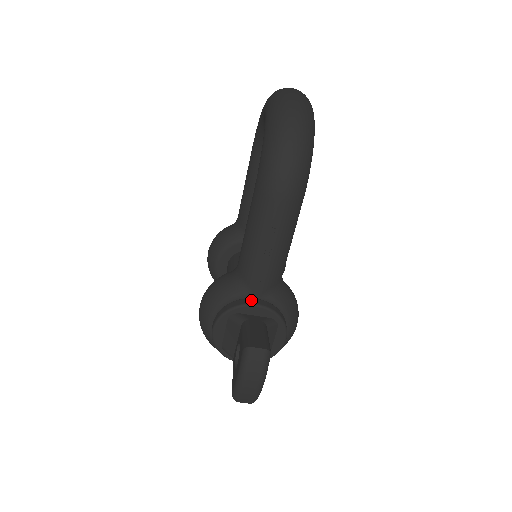
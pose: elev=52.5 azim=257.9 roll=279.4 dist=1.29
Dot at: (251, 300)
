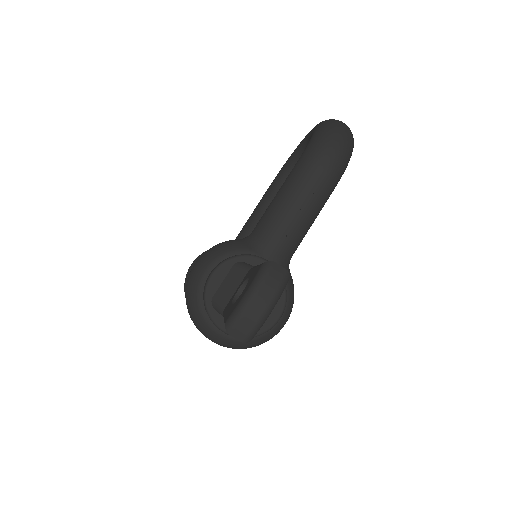
Dot at: (262, 257)
